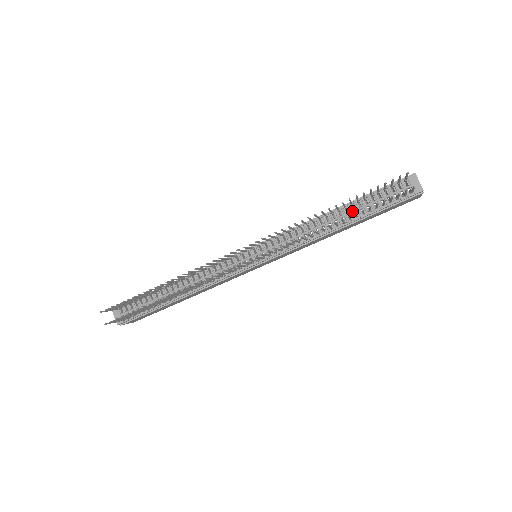
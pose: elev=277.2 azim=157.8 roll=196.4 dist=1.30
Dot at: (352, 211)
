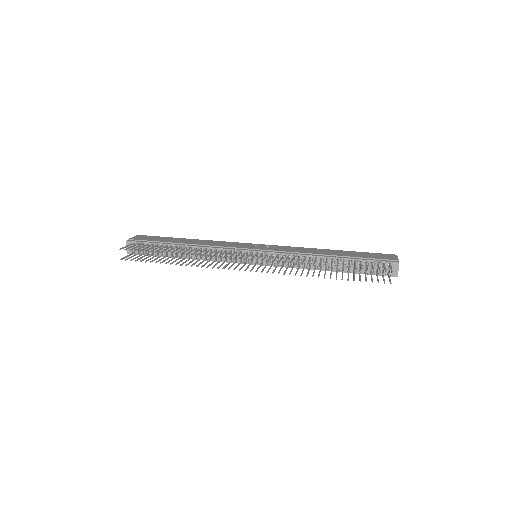
Dot at: (341, 265)
